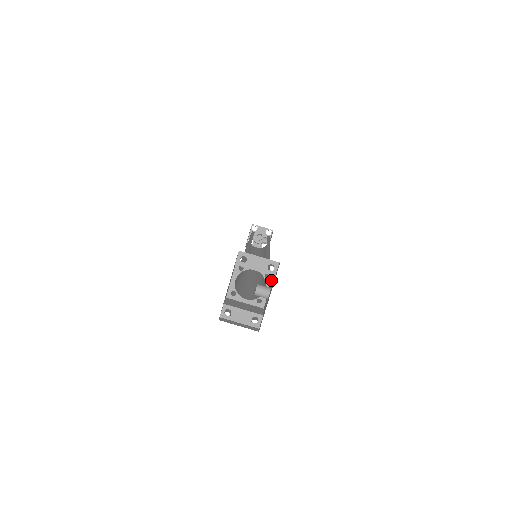
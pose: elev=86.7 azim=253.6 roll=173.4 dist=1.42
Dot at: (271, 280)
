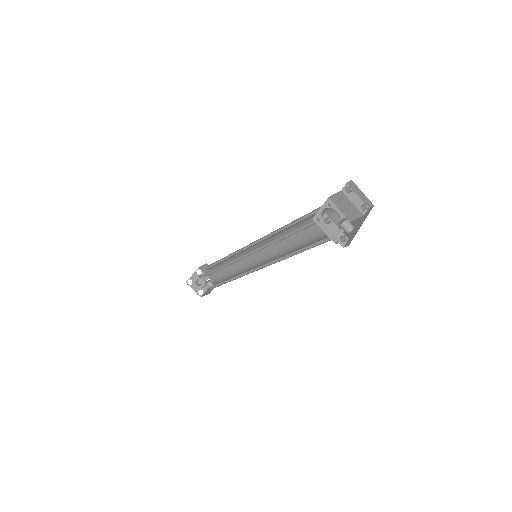
Dot at: occluded
